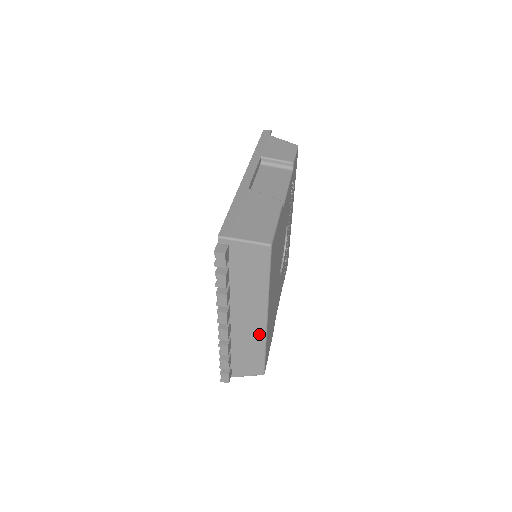
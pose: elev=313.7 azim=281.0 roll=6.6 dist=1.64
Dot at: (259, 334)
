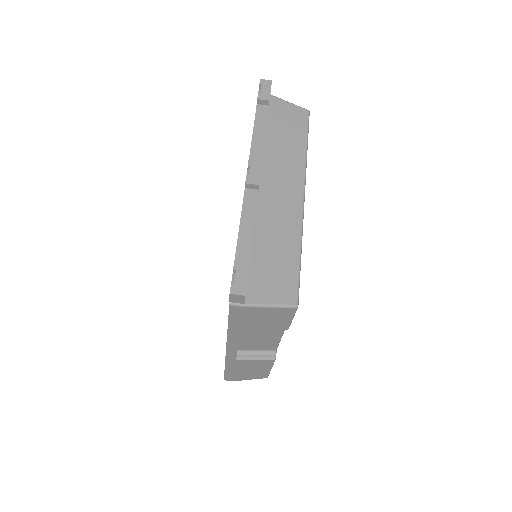
Dot at: occluded
